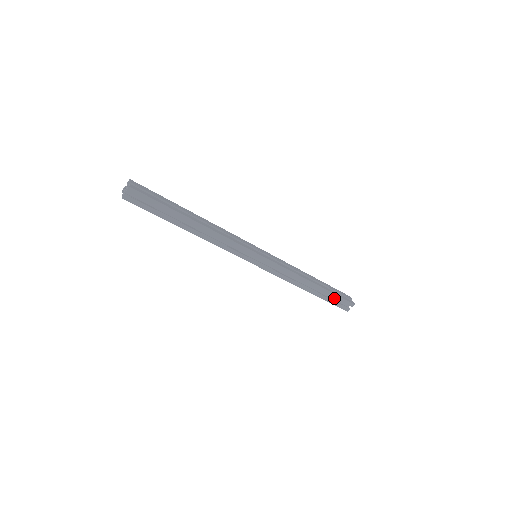
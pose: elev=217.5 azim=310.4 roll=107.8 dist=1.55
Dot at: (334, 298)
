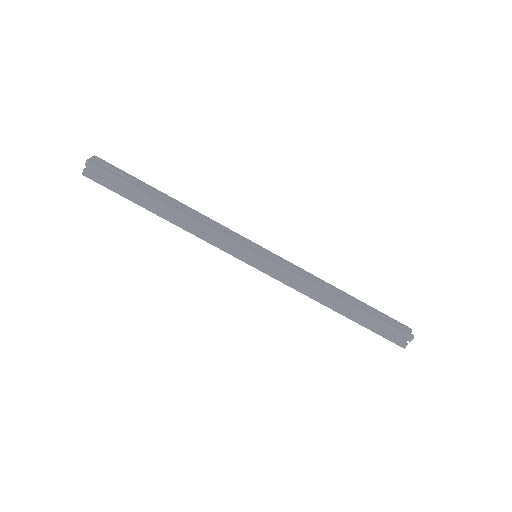
Dot at: occluded
